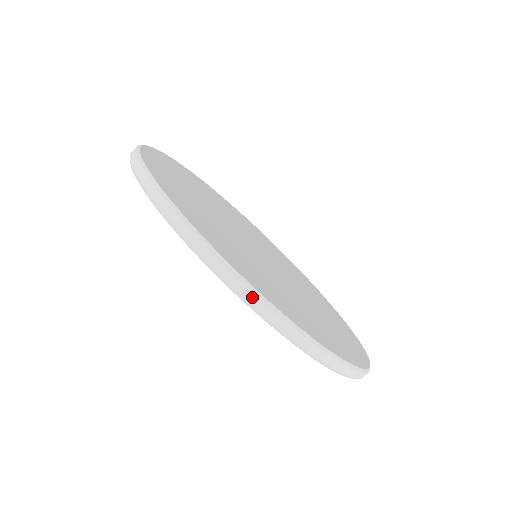
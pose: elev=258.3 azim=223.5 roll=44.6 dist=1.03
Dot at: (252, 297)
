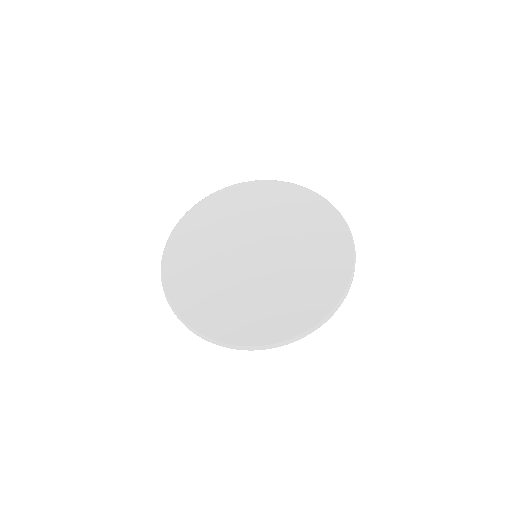
Dot at: (271, 348)
